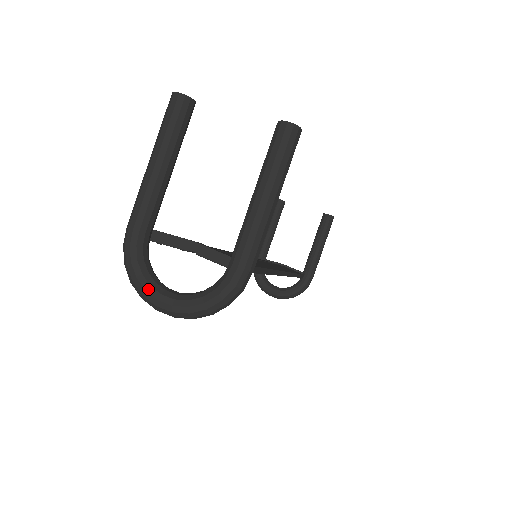
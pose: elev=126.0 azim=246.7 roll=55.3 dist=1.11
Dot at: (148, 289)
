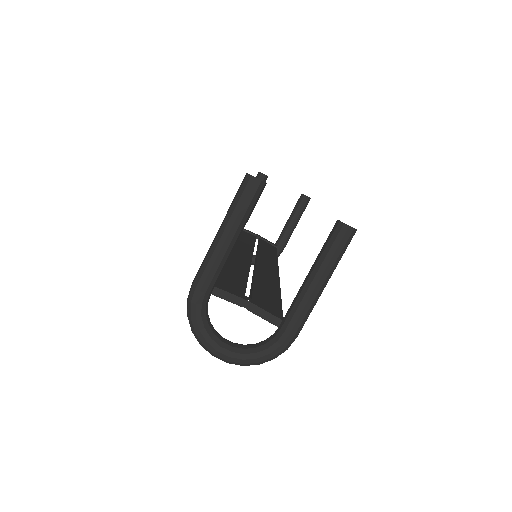
Dot at: (209, 341)
